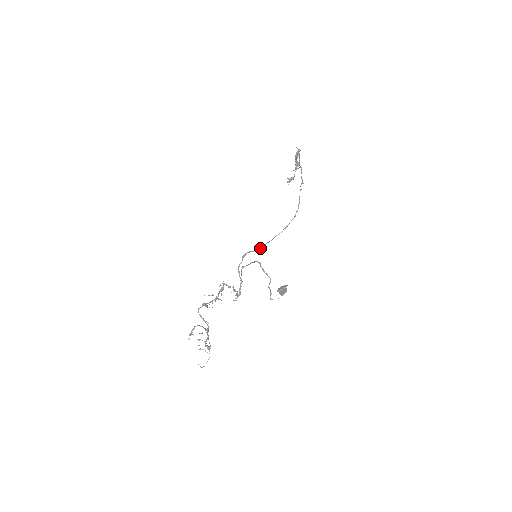
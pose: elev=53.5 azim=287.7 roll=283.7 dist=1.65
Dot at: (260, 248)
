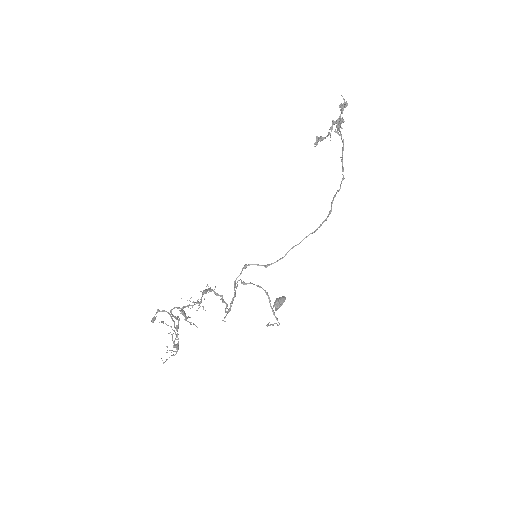
Dot at: (269, 265)
